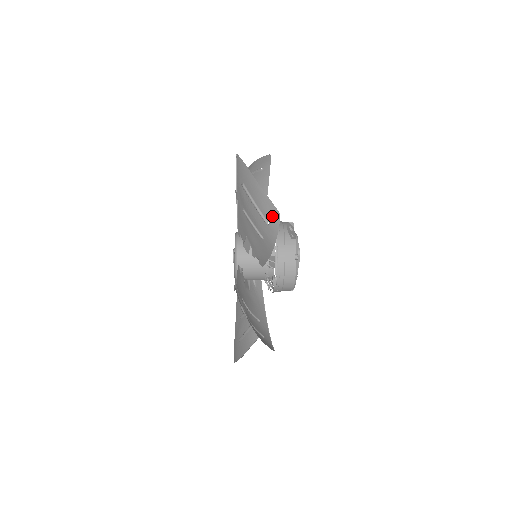
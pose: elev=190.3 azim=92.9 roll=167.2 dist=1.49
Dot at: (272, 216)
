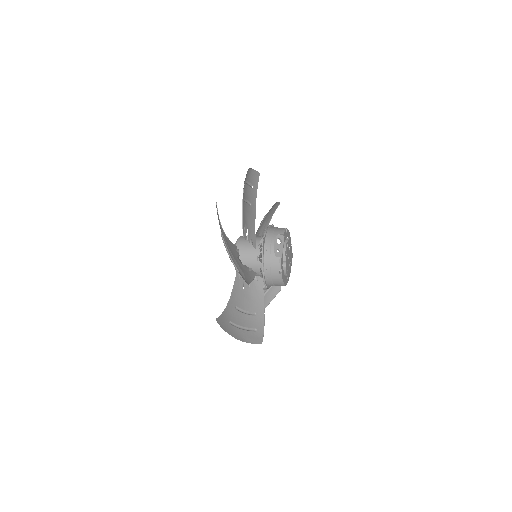
Dot at: (240, 271)
